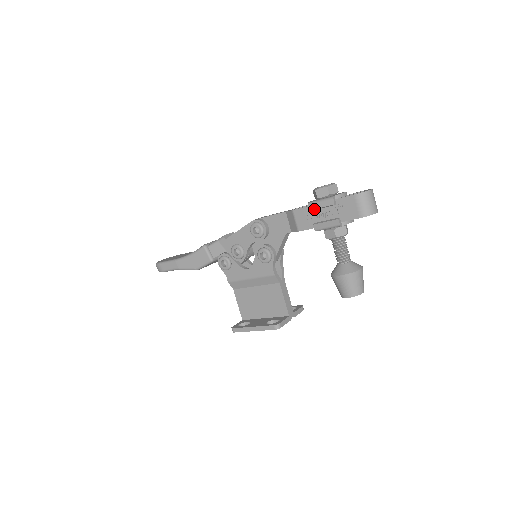
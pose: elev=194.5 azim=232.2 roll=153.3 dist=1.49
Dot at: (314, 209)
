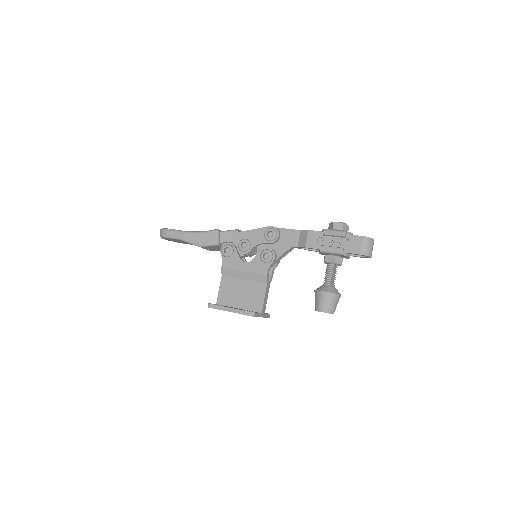
Dot at: (327, 234)
